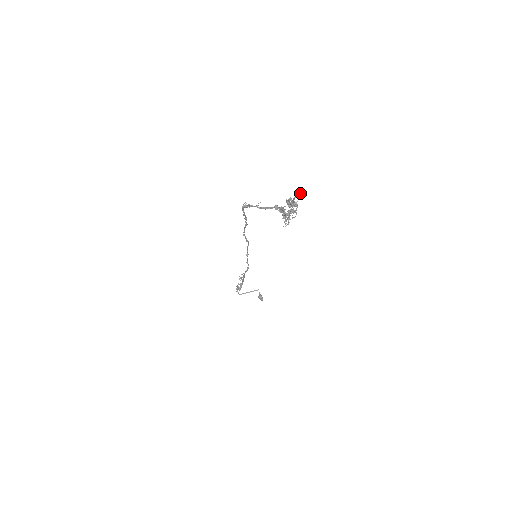
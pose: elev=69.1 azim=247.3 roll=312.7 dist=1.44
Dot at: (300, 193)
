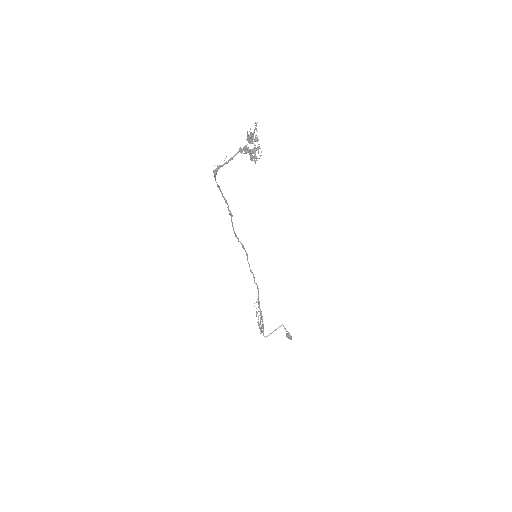
Dot at: (255, 127)
